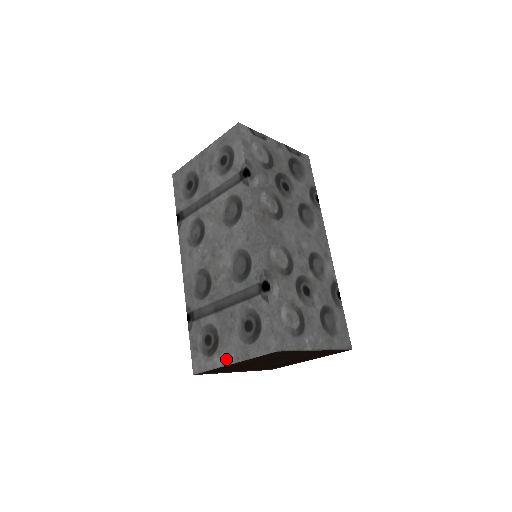
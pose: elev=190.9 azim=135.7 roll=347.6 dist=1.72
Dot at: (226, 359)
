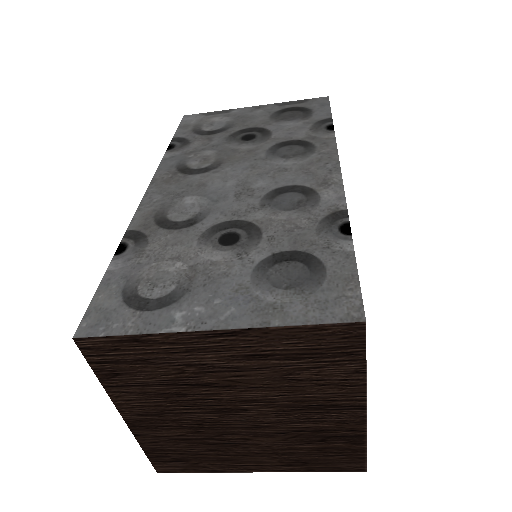
Dot at: occluded
